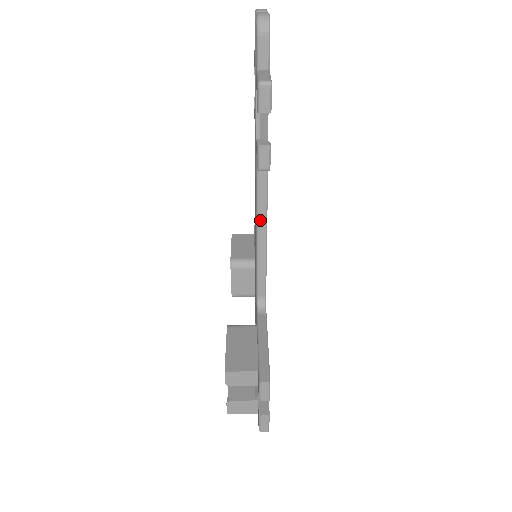
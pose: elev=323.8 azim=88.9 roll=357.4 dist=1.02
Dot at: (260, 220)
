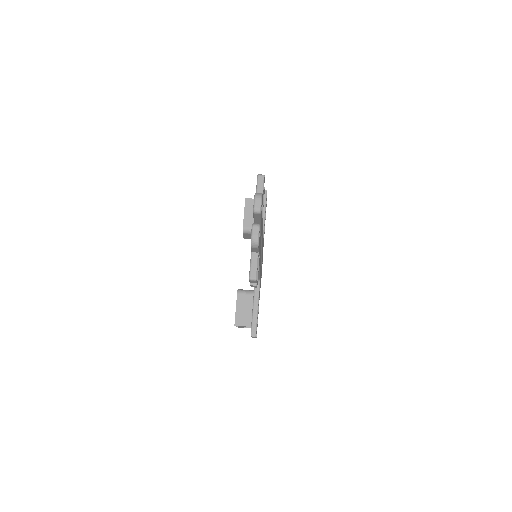
Dot at: occluded
